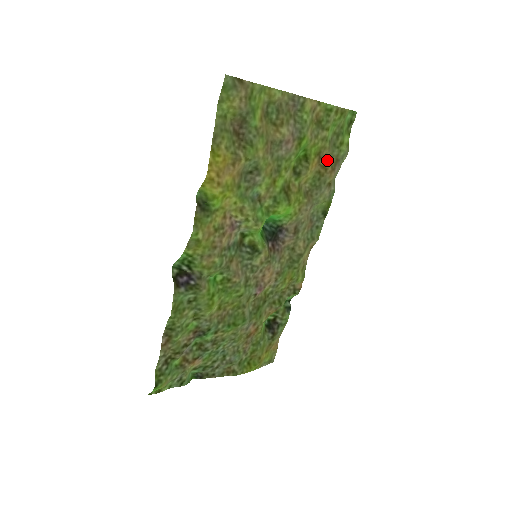
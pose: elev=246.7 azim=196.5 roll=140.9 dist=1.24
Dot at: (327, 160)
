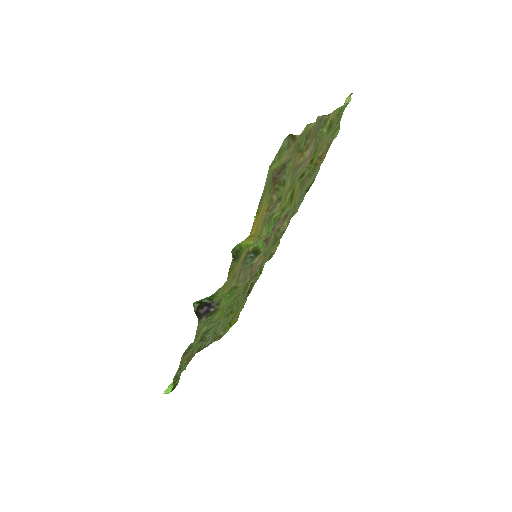
Dot at: (323, 150)
